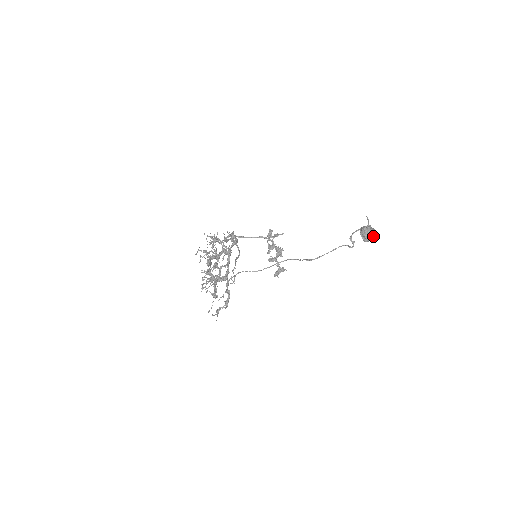
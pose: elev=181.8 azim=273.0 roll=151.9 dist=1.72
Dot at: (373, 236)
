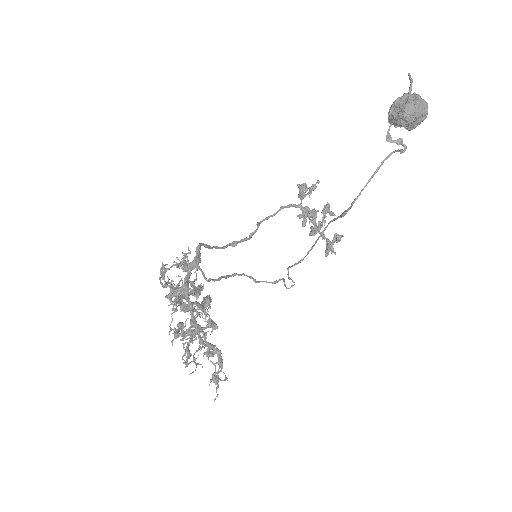
Dot at: (414, 113)
